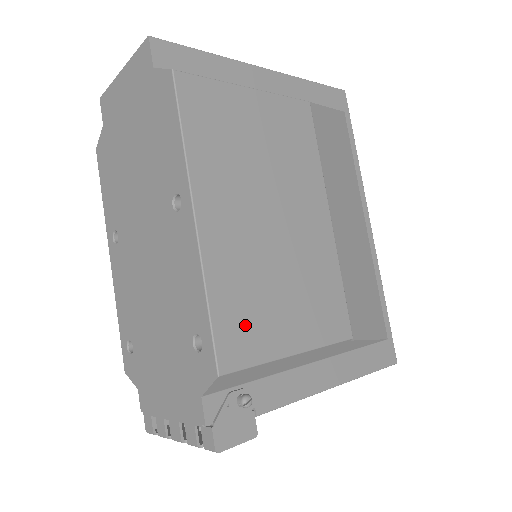
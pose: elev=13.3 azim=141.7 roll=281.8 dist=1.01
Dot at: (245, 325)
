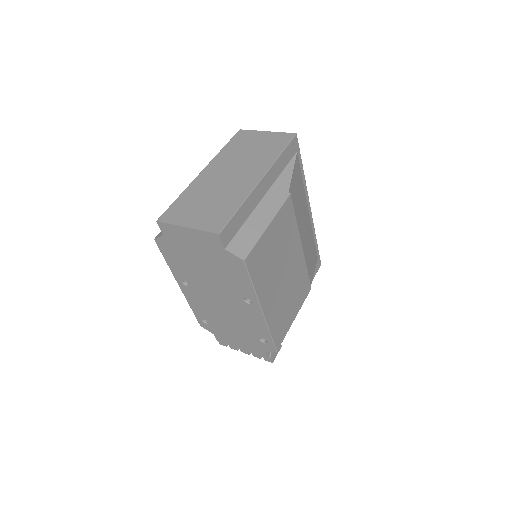
Dot at: (281, 328)
